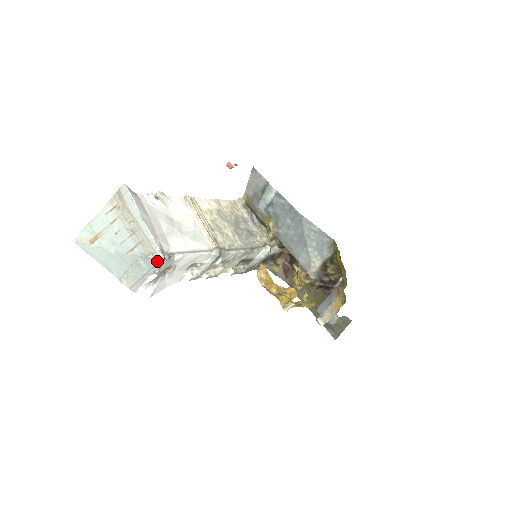
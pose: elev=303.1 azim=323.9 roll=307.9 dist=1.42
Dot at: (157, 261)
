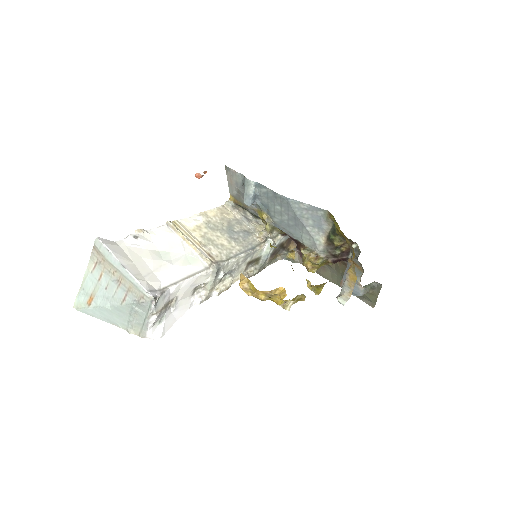
Dot at: (149, 303)
